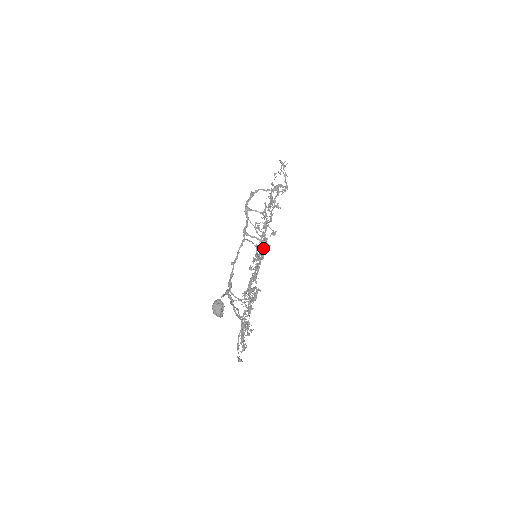
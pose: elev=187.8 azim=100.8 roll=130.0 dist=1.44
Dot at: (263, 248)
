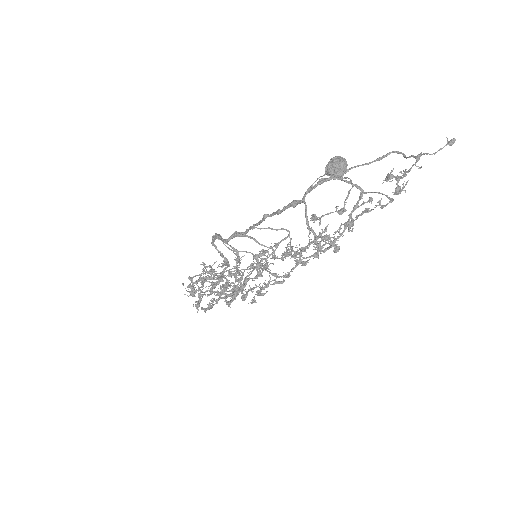
Dot at: occluded
